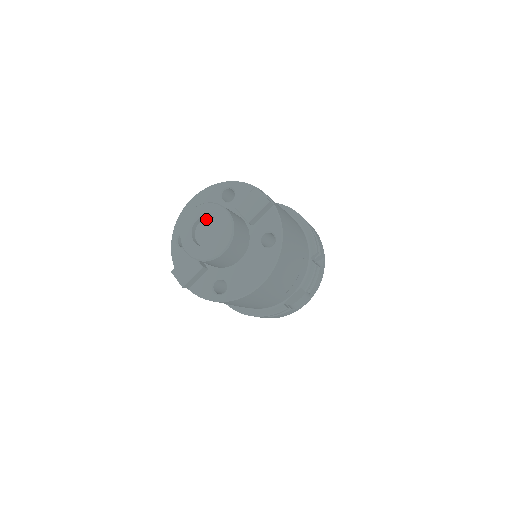
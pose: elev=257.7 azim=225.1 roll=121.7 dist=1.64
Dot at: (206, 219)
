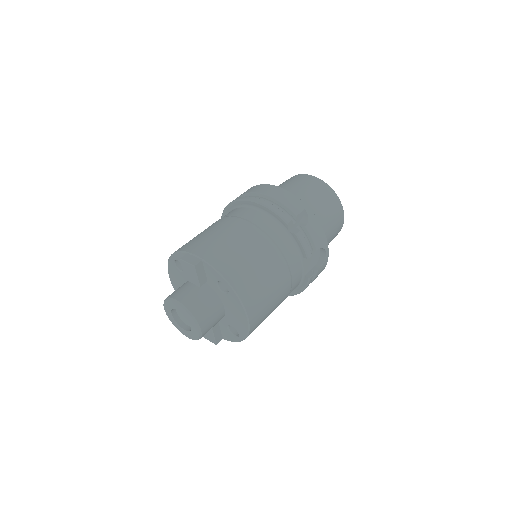
Dot at: occluded
